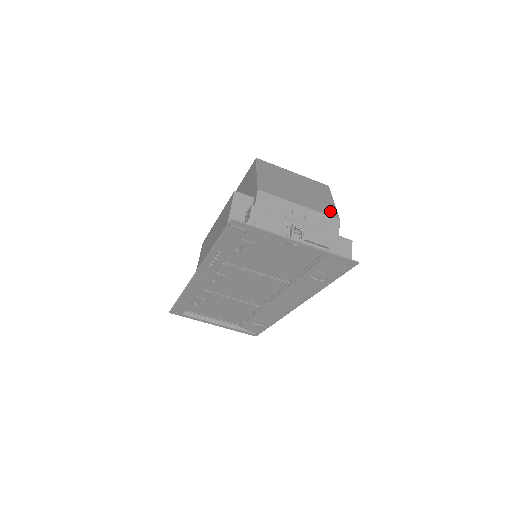
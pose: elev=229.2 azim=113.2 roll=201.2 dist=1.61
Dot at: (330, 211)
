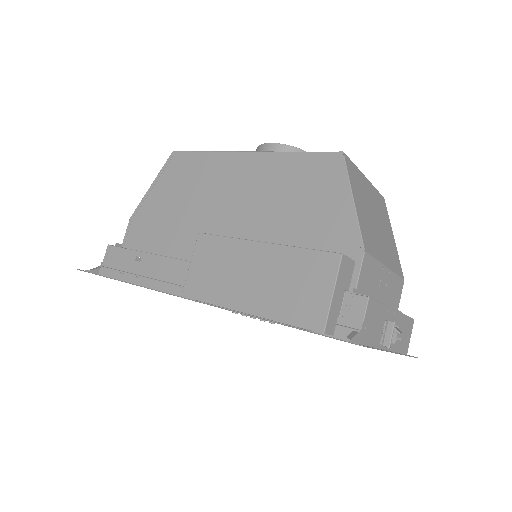
Dot at: (398, 264)
